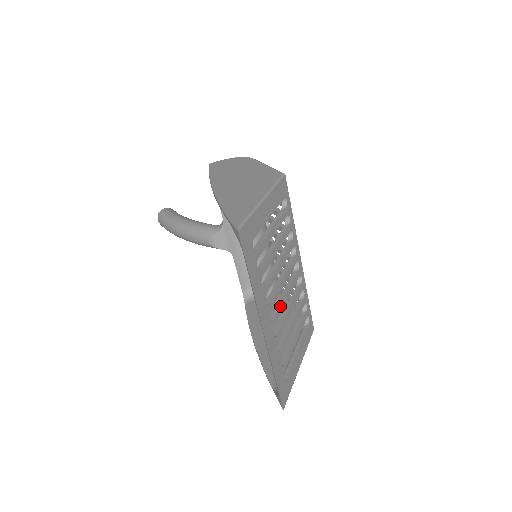
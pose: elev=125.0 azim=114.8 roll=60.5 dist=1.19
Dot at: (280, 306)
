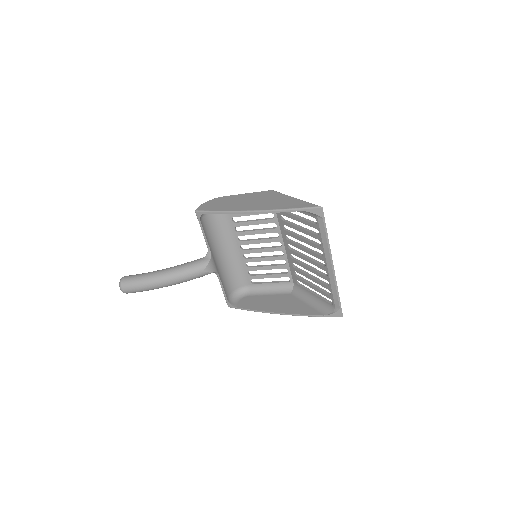
Dot at: (315, 260)
